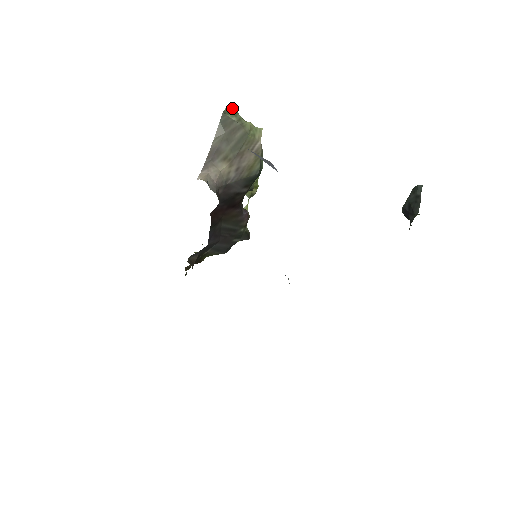
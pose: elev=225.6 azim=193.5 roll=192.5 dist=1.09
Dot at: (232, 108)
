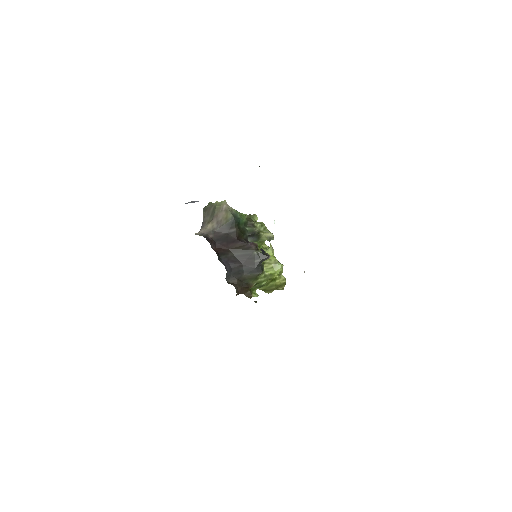
Dot at: (209, 203)
